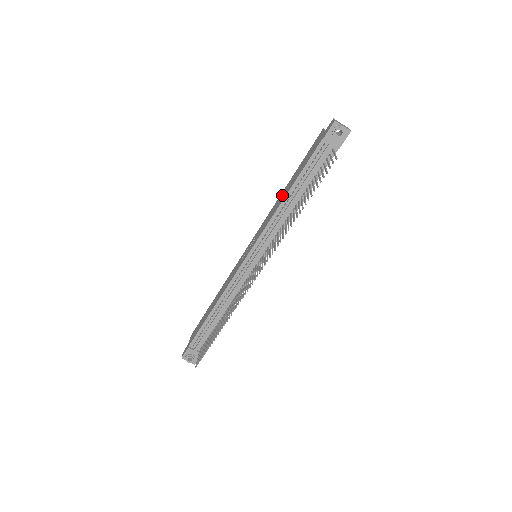
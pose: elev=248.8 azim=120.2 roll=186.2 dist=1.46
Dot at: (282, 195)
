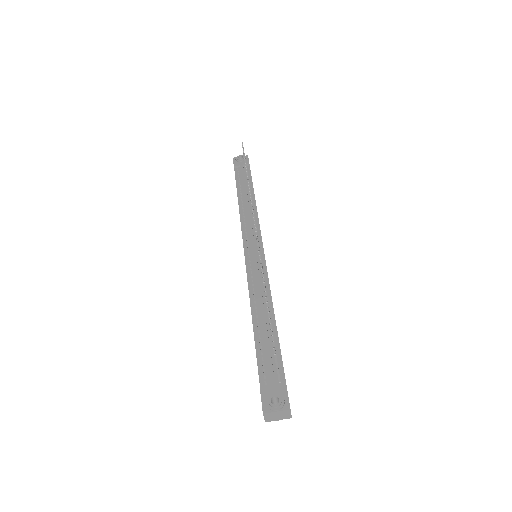
Dot at: occluded
